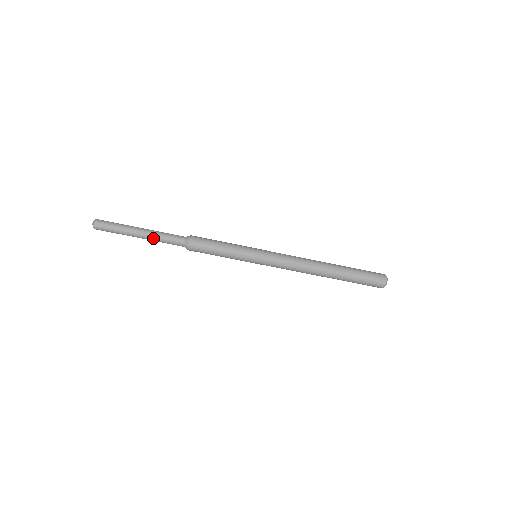
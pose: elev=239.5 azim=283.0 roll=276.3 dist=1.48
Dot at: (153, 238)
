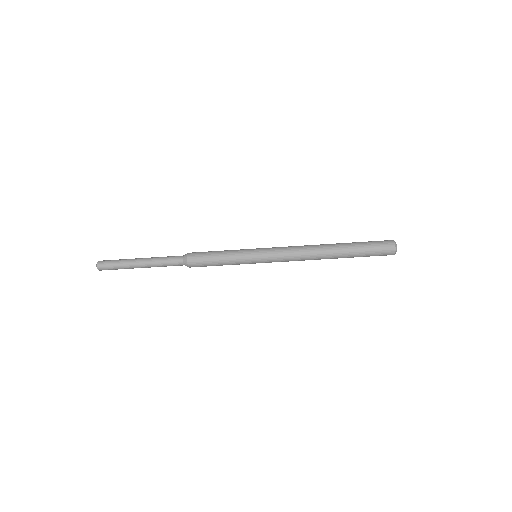
Dot at: occluded
